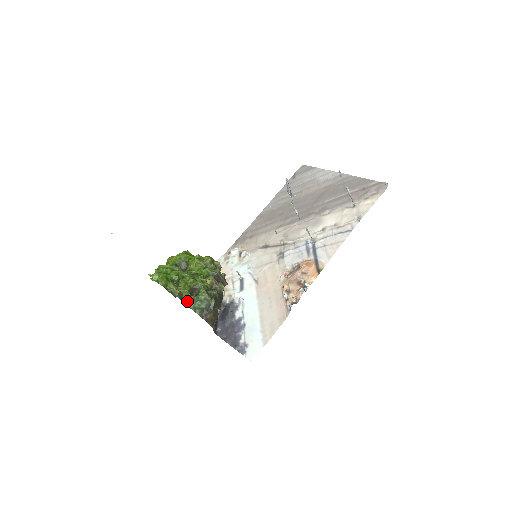
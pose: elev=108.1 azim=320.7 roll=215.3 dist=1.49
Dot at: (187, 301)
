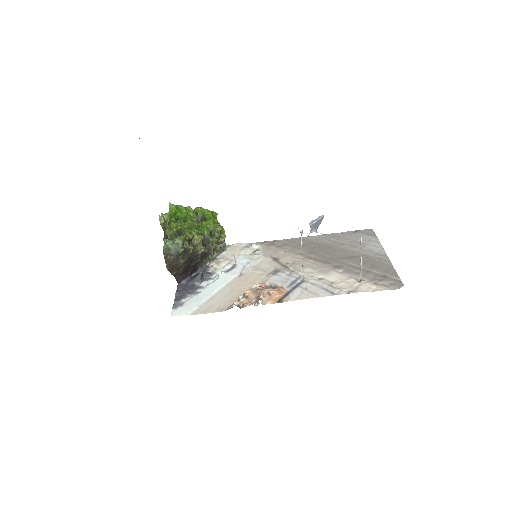
Dot at: (169, 236)
